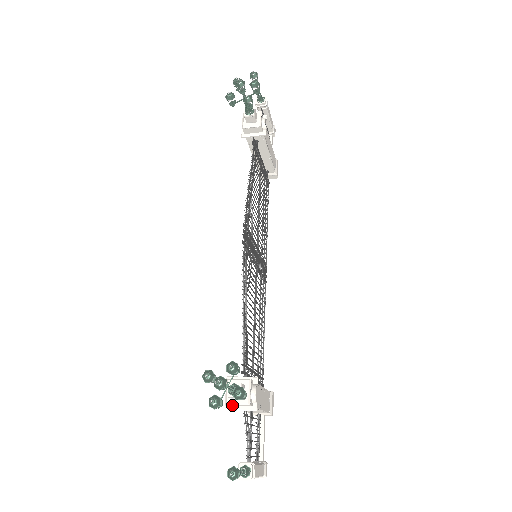
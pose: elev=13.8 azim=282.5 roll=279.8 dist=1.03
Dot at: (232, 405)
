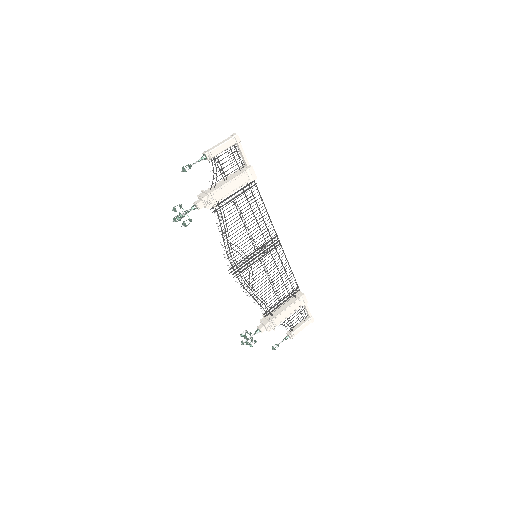
Dot at: occluded
